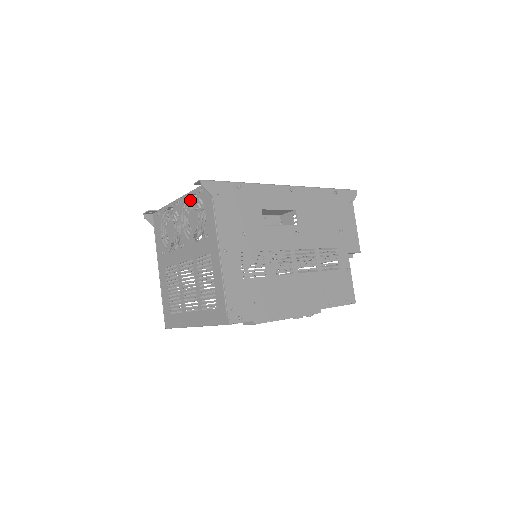
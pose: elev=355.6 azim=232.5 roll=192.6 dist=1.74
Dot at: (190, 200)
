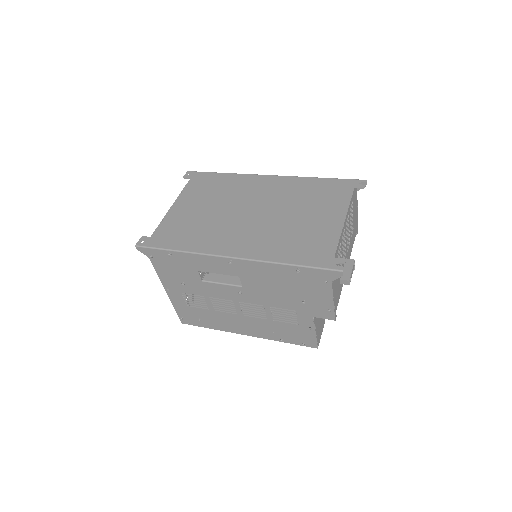
Dot at: occluded
